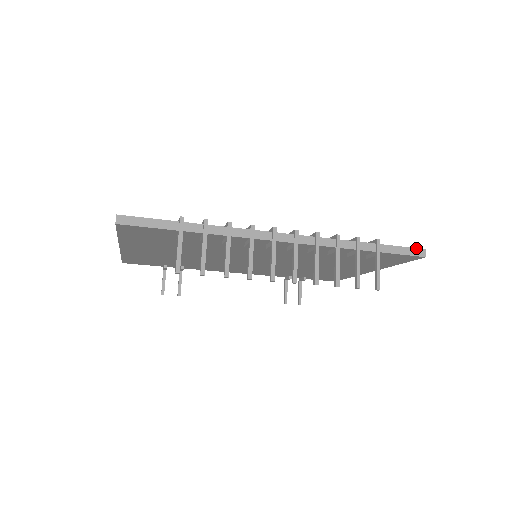
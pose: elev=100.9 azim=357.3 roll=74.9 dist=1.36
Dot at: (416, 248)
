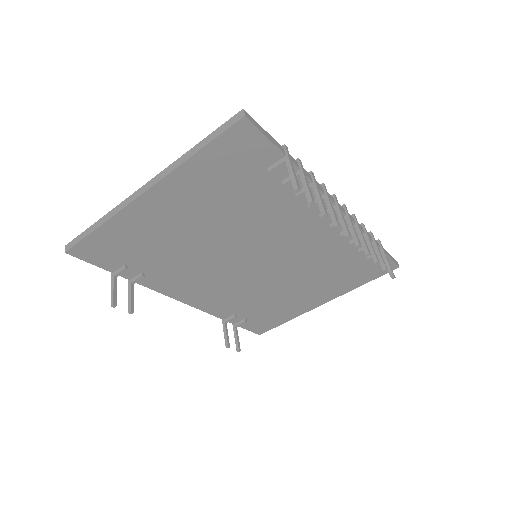
Dot at: occluded
